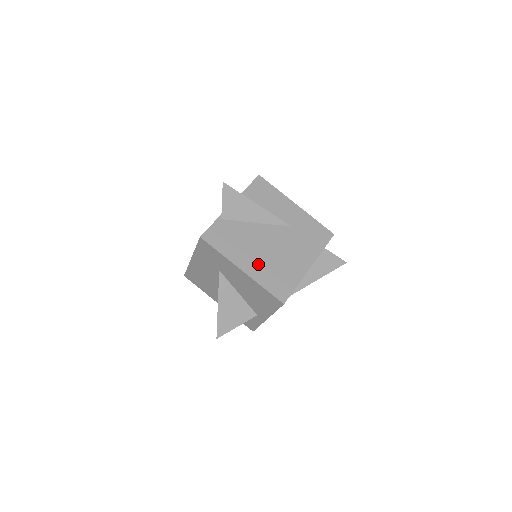
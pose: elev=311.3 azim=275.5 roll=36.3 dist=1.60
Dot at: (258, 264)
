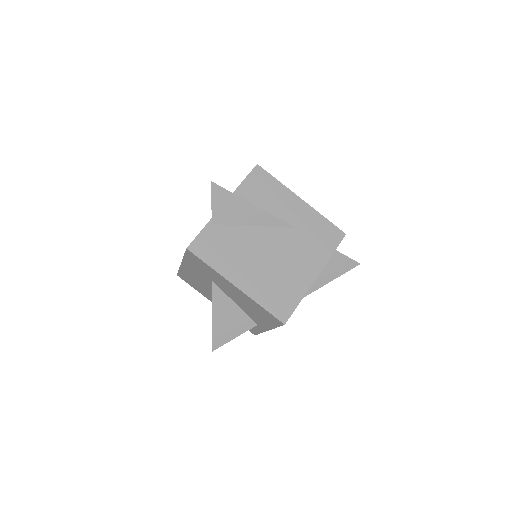
Dot at: (255, 278)
